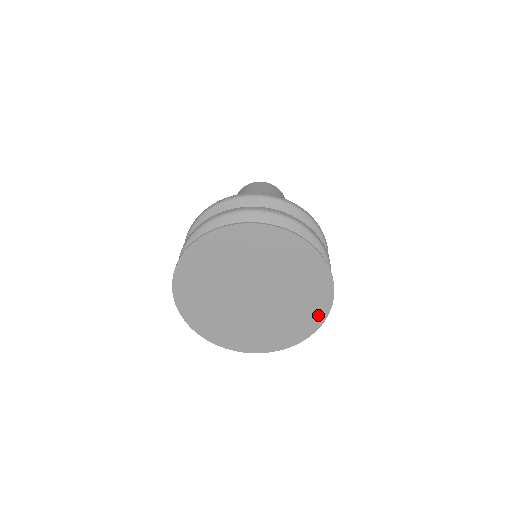
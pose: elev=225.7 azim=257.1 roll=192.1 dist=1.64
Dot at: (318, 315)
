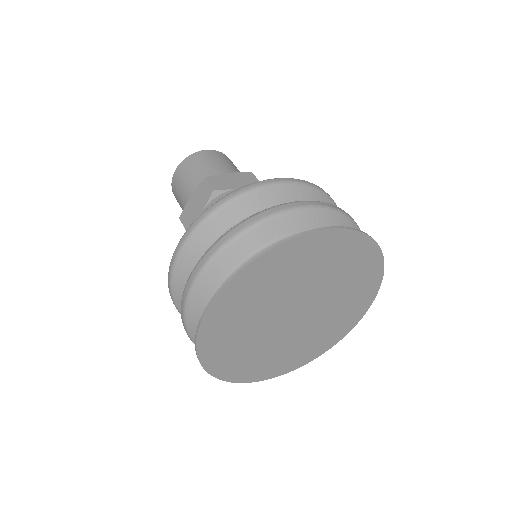
Dot at: (374, 278)
